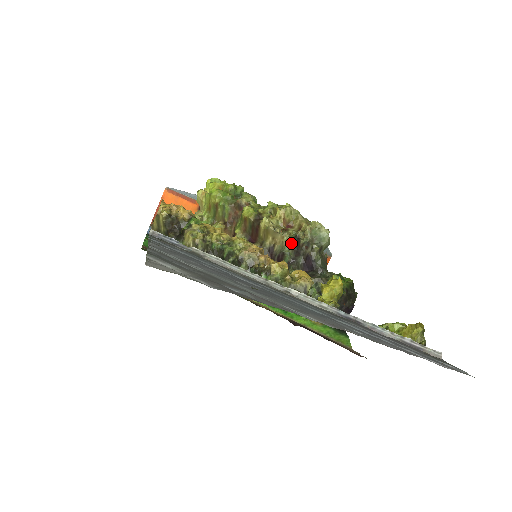
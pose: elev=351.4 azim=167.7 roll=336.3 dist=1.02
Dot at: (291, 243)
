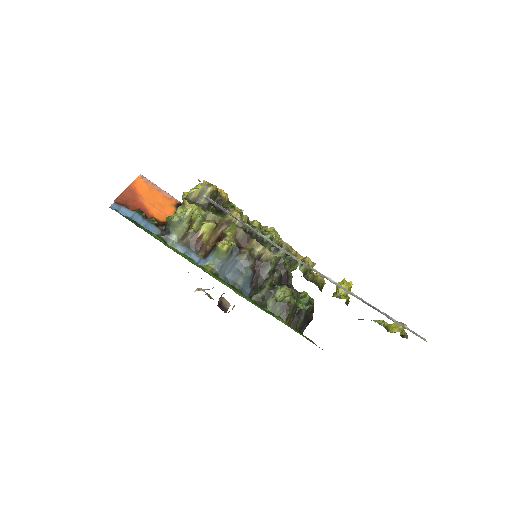
Dot at: (276, 257)
